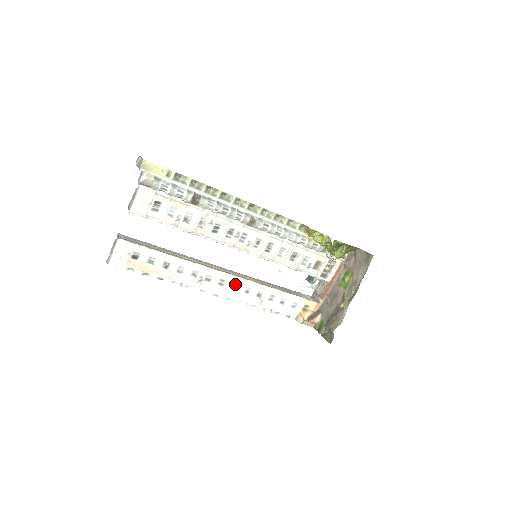
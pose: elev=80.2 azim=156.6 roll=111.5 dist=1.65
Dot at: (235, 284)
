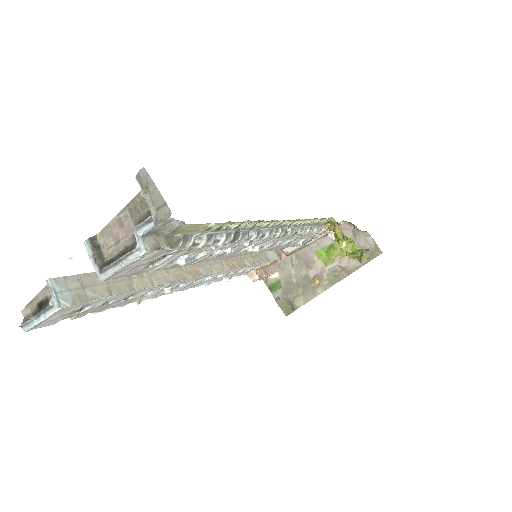
Dot at: (208, 277)
